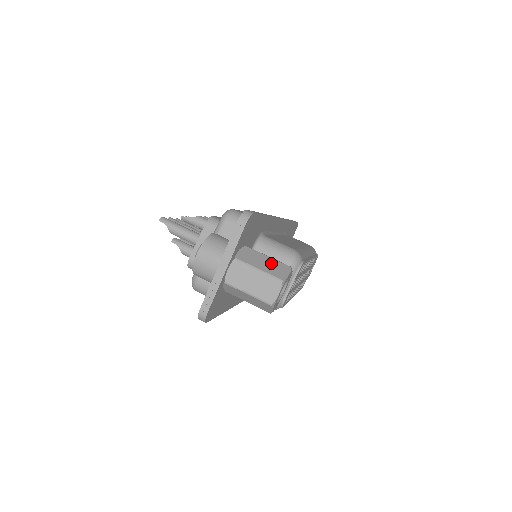
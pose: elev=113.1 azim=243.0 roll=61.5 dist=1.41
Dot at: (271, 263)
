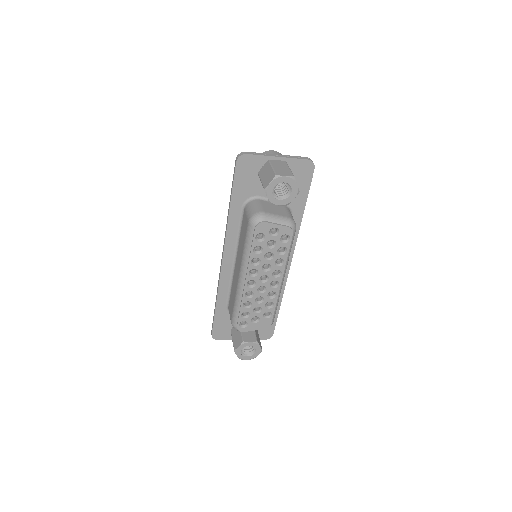
Dot at: occluded
